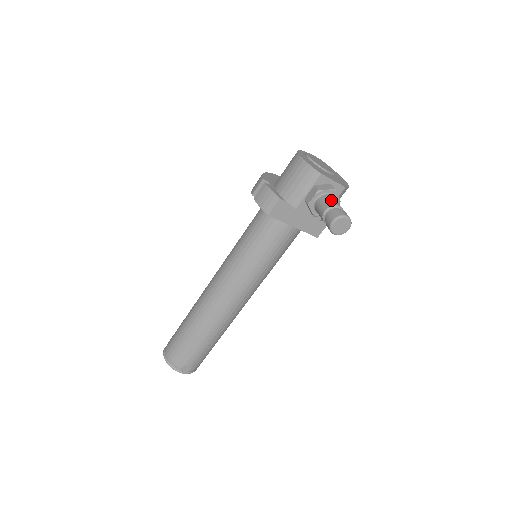
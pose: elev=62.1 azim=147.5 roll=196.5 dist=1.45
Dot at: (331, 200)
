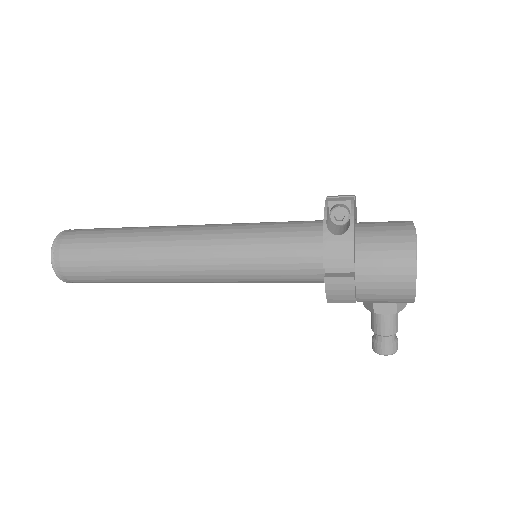
Dot at: (397, 323)
